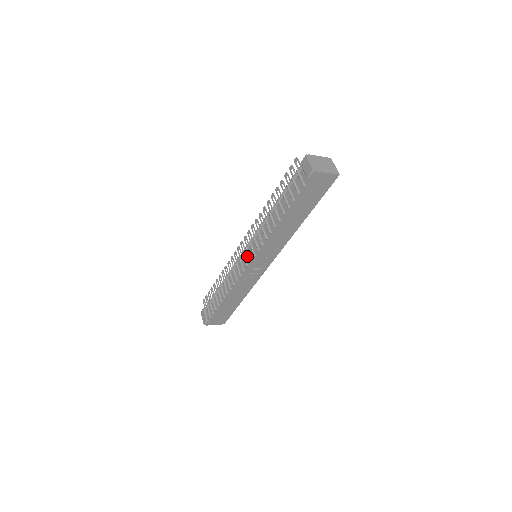
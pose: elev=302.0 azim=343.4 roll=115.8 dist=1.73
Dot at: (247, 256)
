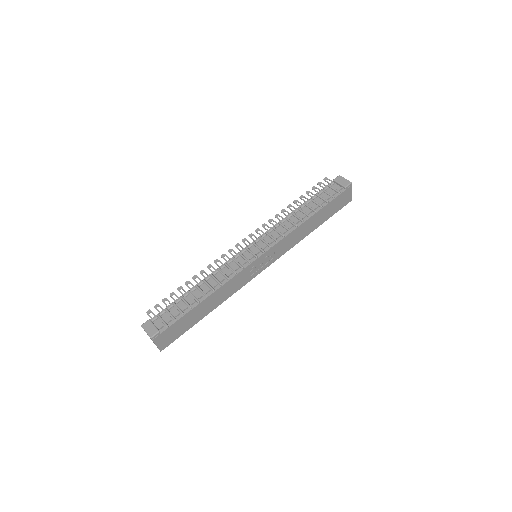
Dot at: (255, 250)
